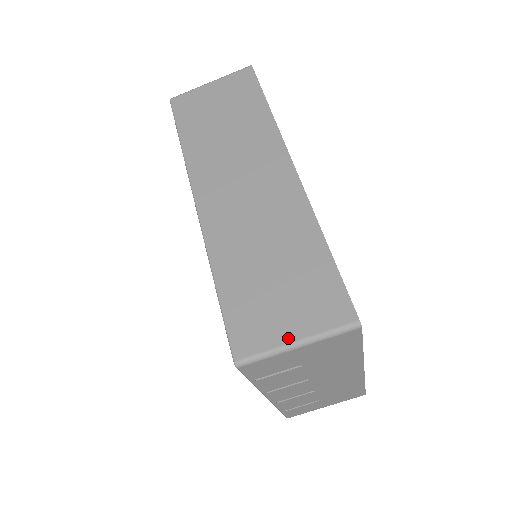
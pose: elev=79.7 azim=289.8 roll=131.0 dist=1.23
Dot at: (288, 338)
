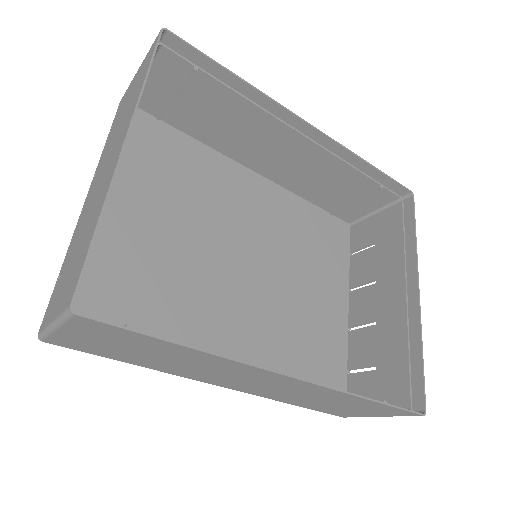
Dot at: (373, 416)
